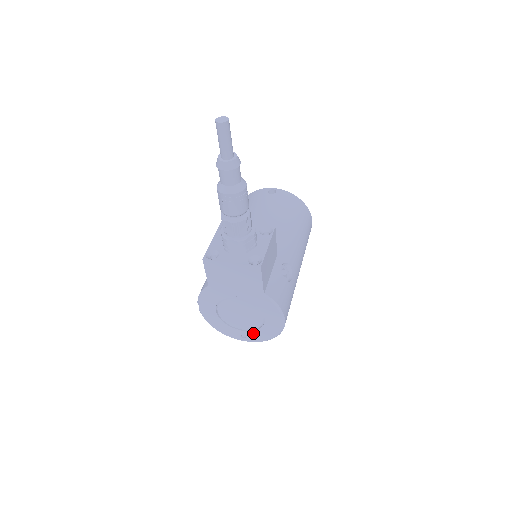
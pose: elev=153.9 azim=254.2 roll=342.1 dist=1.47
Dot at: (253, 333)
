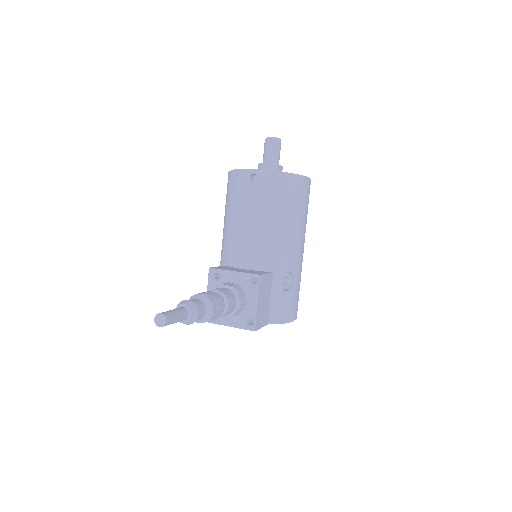
Dot at: occluded
